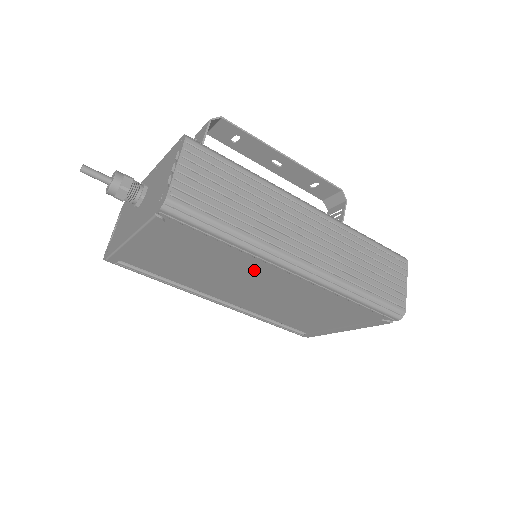
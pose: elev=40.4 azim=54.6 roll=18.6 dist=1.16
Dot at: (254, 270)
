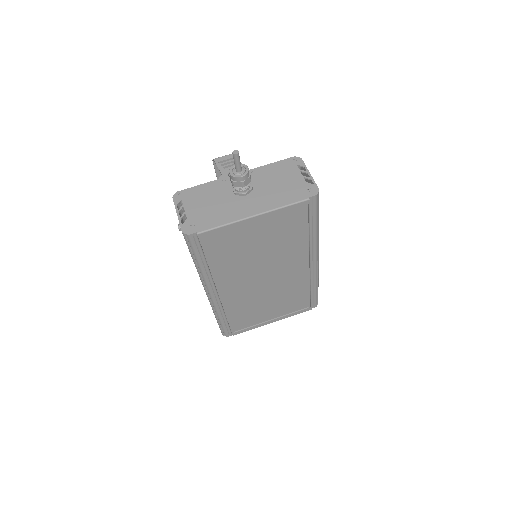
Dot at: (289, 258)
